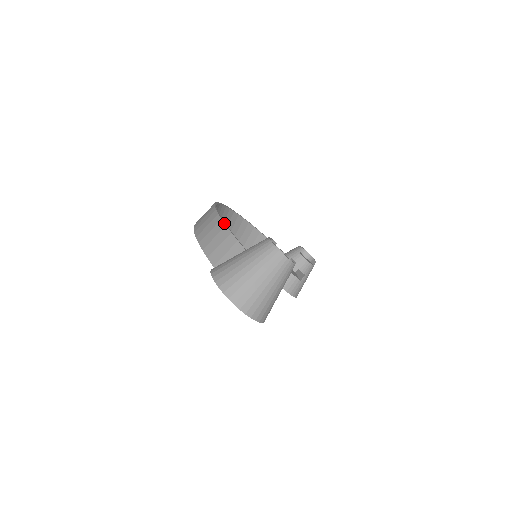
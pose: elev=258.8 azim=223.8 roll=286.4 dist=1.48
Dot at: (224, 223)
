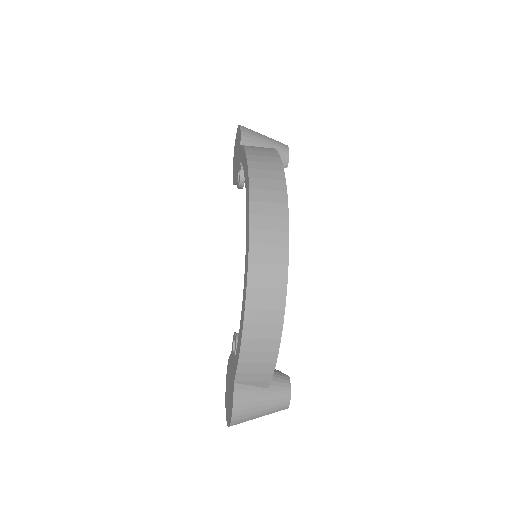
Dot at: occluded
